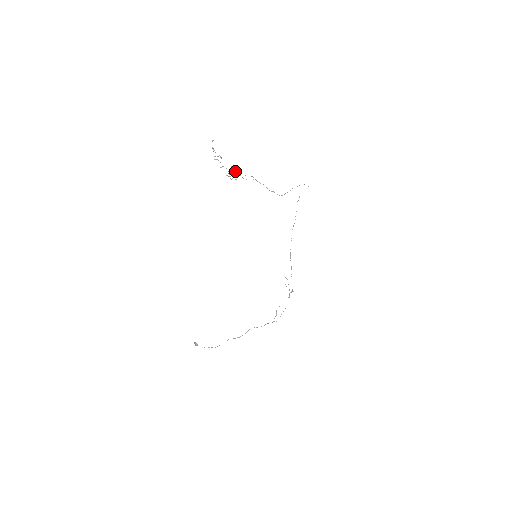
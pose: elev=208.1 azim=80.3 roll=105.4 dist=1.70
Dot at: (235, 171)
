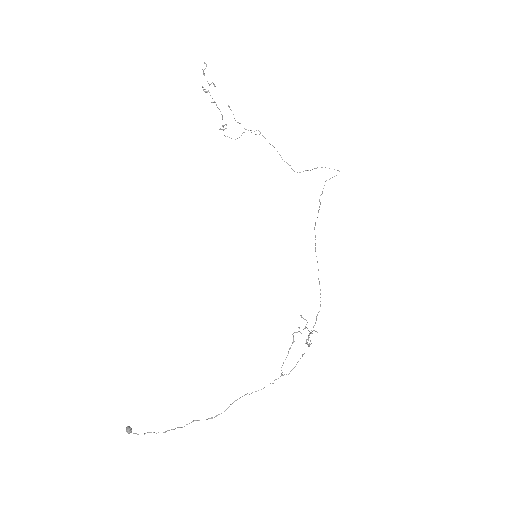
Dot at: occluded
